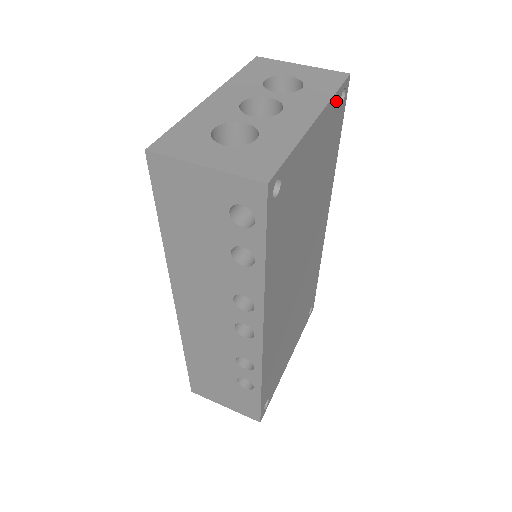
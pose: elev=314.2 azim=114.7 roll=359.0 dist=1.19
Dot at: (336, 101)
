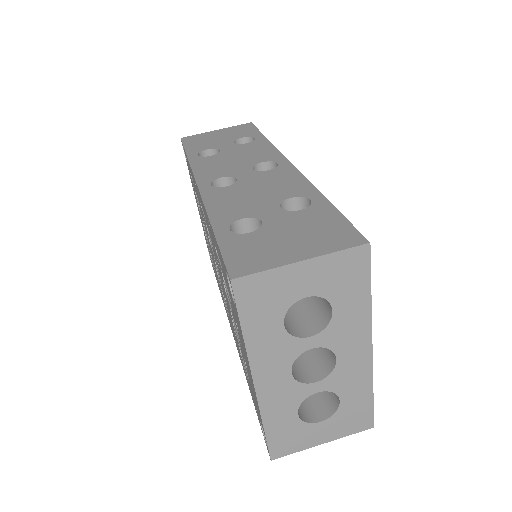
Dot at: occluded
